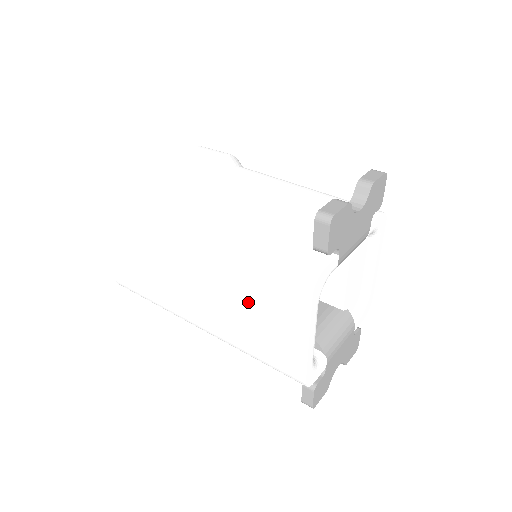
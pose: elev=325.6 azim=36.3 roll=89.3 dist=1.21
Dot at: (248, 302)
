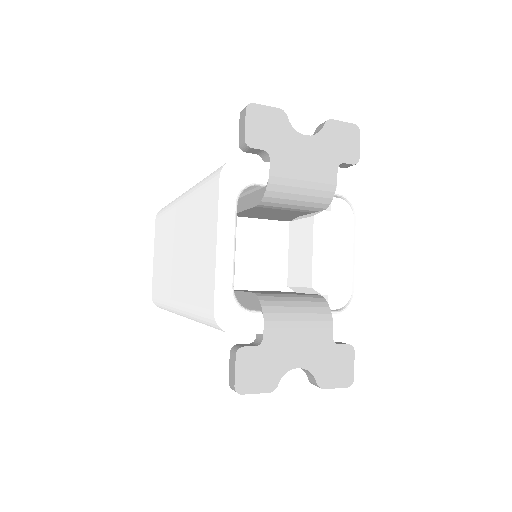
Dot at: (195, 233)
